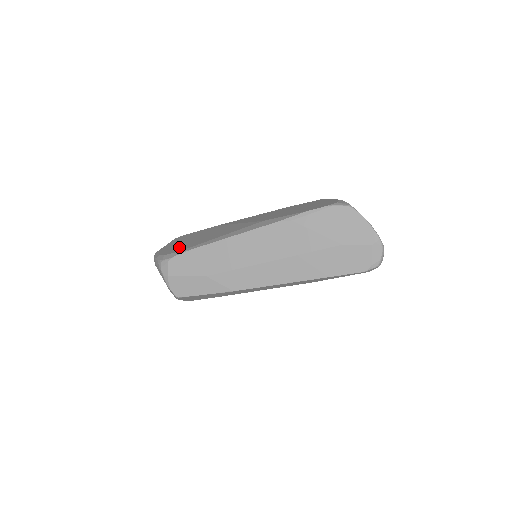
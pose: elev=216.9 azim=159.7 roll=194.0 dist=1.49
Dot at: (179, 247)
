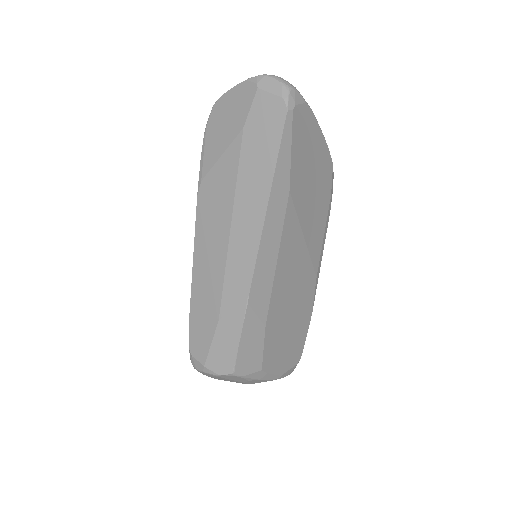
Dot at: occluded
